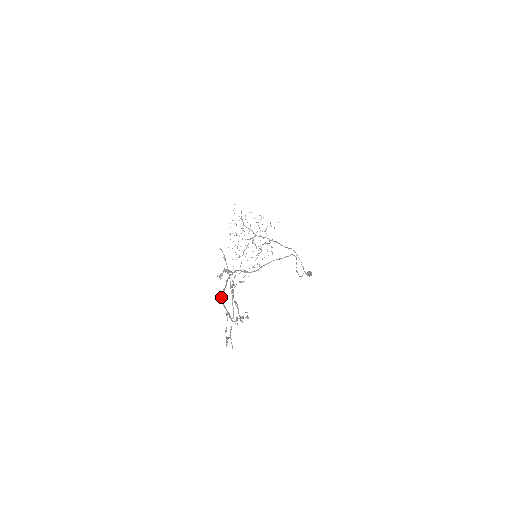
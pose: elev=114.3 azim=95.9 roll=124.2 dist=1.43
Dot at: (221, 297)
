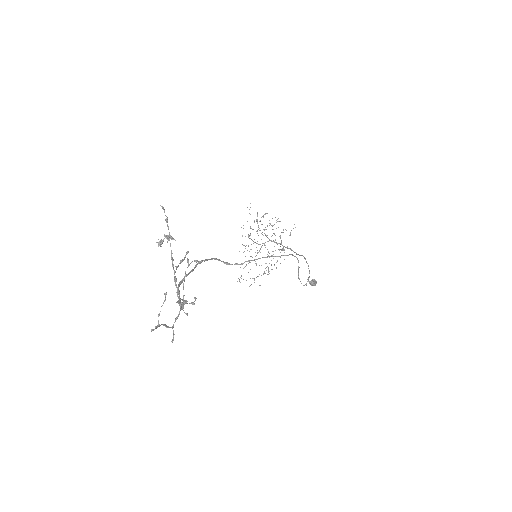
Dot at: occluded
